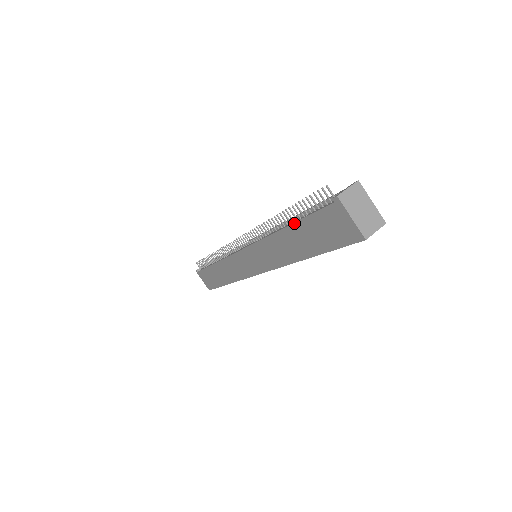
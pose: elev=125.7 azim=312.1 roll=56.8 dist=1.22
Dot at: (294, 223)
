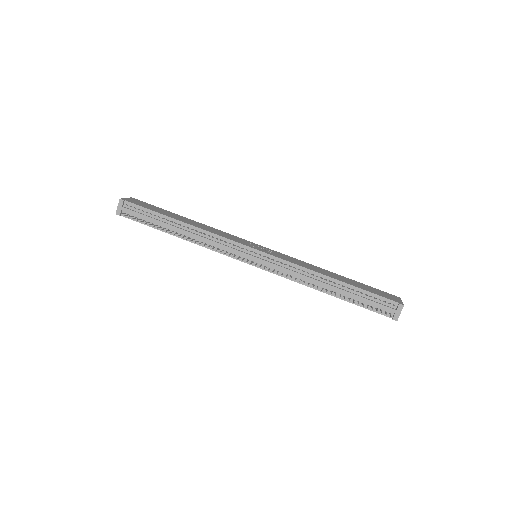
Dot at: occluded
